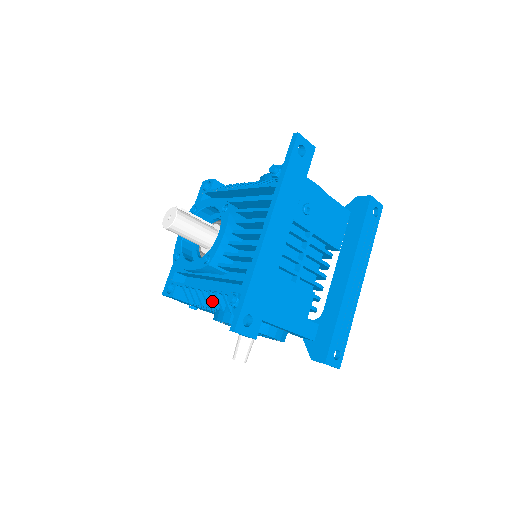
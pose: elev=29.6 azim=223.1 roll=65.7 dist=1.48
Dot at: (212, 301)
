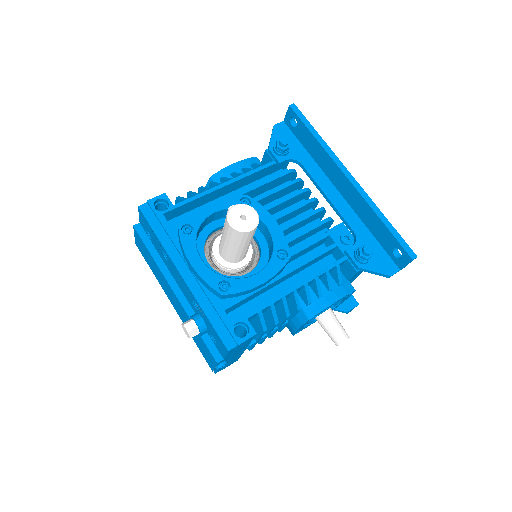
Dot at: (309, 295)
